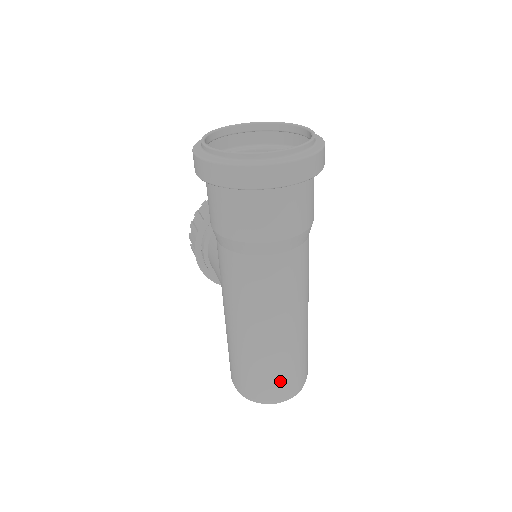
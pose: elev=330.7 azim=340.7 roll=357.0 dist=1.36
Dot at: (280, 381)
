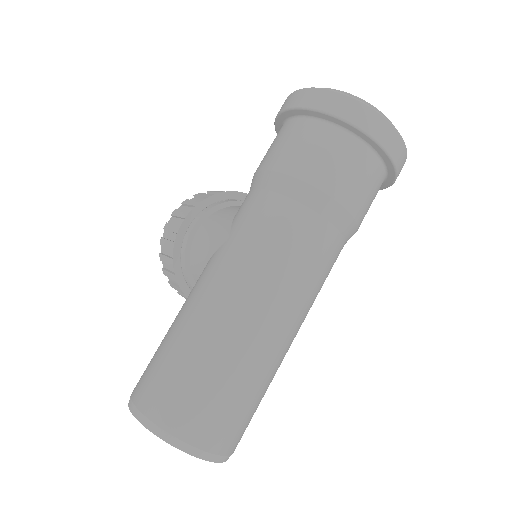
Dot at: (226, 414)
